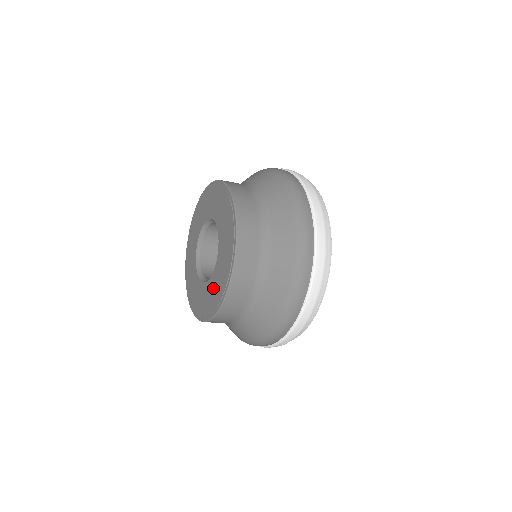
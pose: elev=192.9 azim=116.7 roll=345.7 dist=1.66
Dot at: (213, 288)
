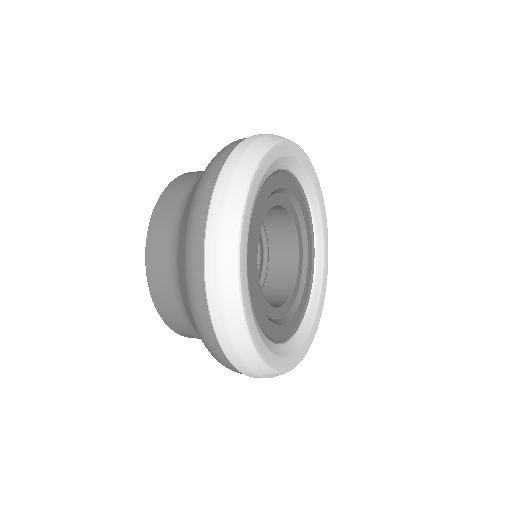
Dot at: occluded
